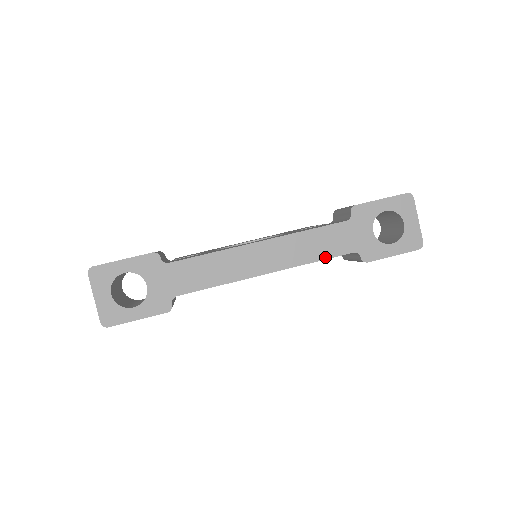
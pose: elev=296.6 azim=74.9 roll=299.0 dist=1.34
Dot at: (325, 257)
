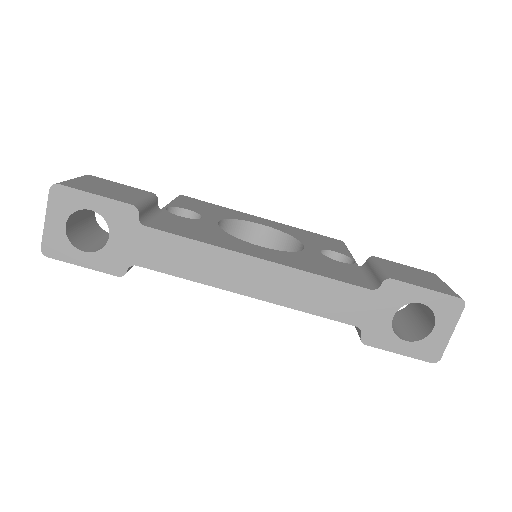
Dot at: (322, 314)
